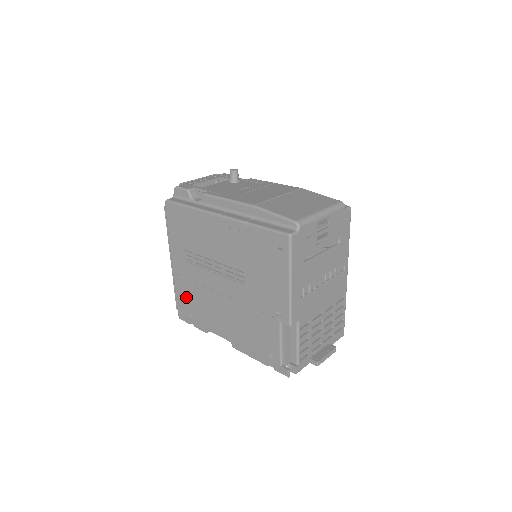
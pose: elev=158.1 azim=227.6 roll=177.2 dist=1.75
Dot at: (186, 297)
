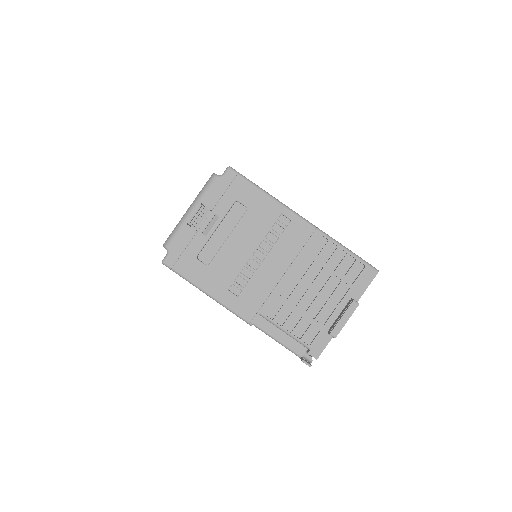
Dot at: occluded
